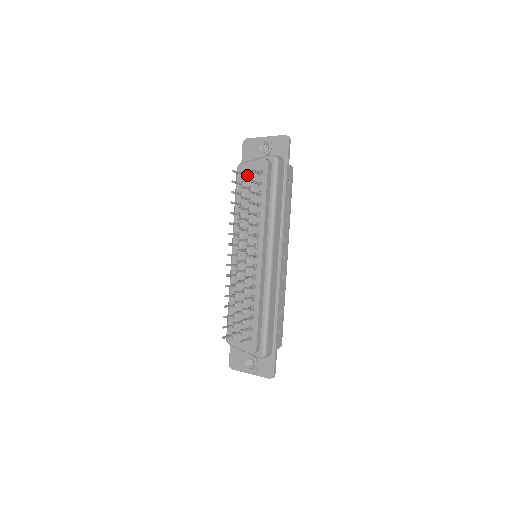
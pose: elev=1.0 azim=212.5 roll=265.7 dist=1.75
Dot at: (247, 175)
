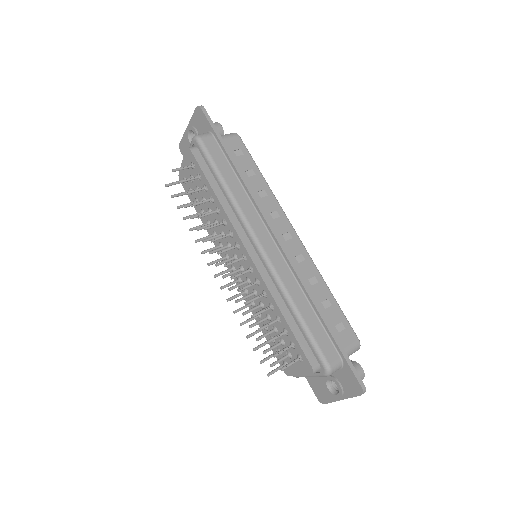
Dot at: occluded
